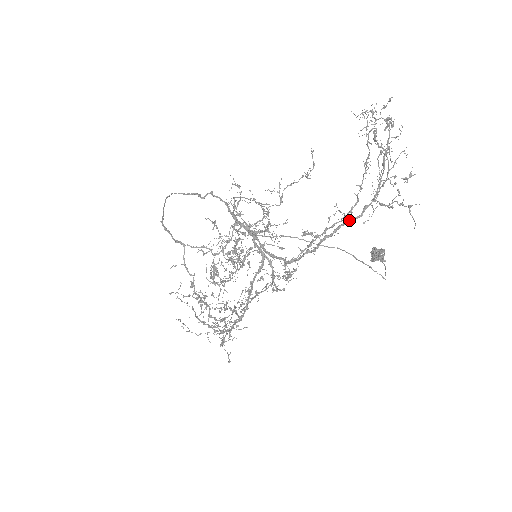
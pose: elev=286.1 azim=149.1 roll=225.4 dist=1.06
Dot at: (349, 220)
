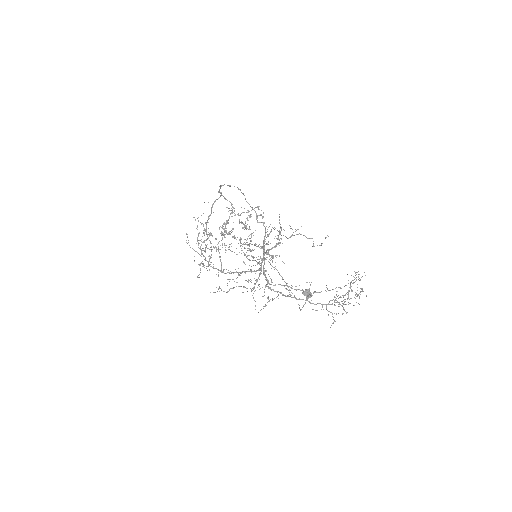
Dot at: (309, 302)
